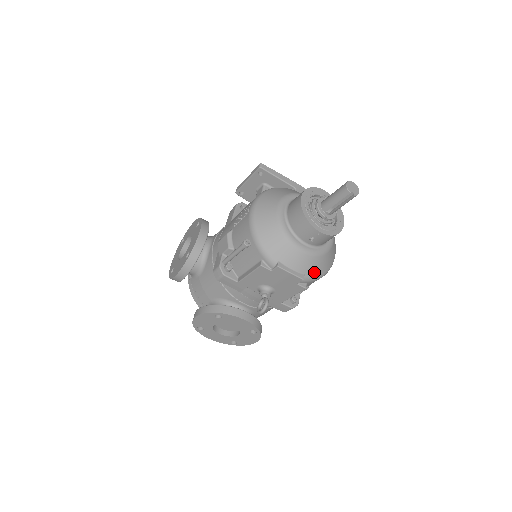
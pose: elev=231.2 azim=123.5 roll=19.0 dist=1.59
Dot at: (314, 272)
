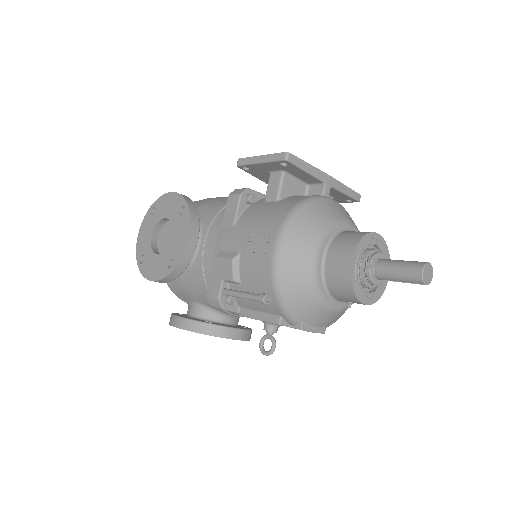
Dot at: (336, 319)
